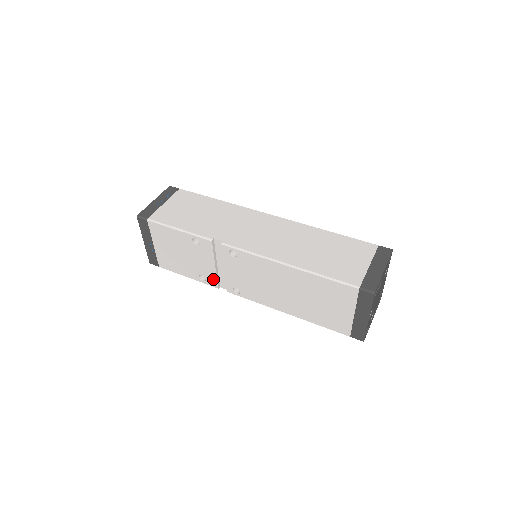
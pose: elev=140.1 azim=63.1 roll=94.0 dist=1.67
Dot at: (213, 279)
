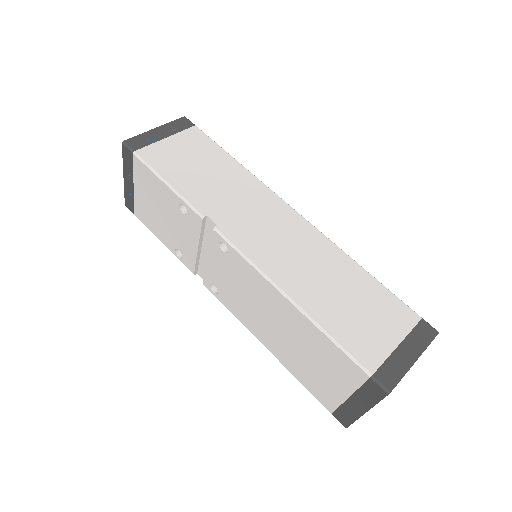
Dot at: (191, 261)
